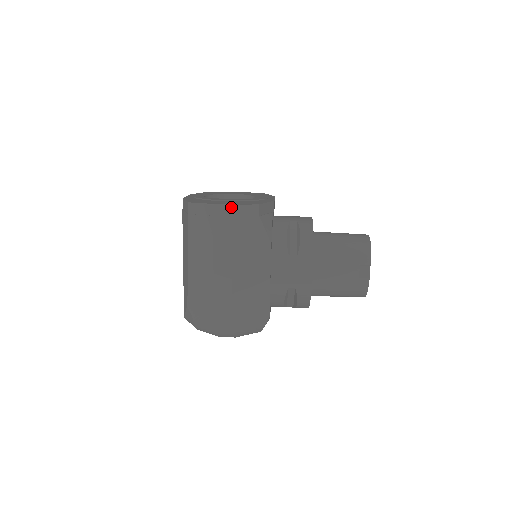
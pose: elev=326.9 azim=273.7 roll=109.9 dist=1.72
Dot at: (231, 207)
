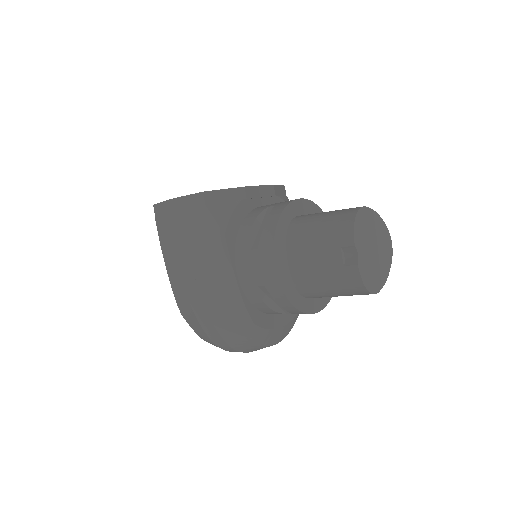
Dot at: (177, 200)
